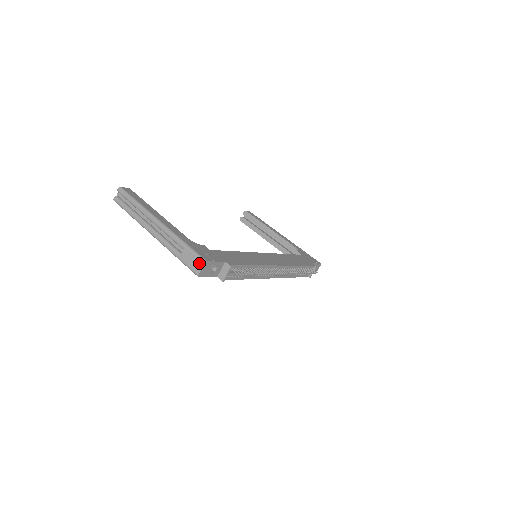
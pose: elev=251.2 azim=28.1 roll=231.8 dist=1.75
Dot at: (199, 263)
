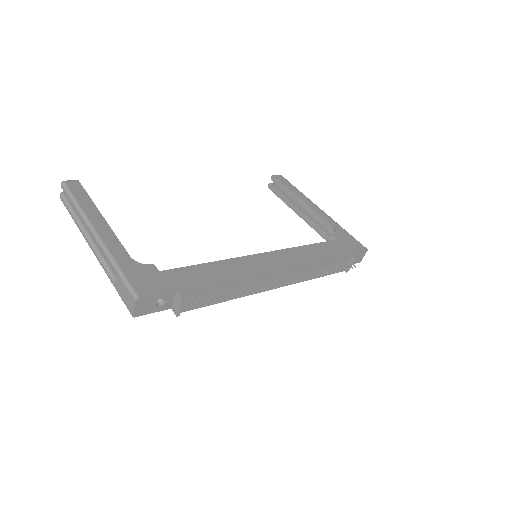
Dot at: (131, 299)
